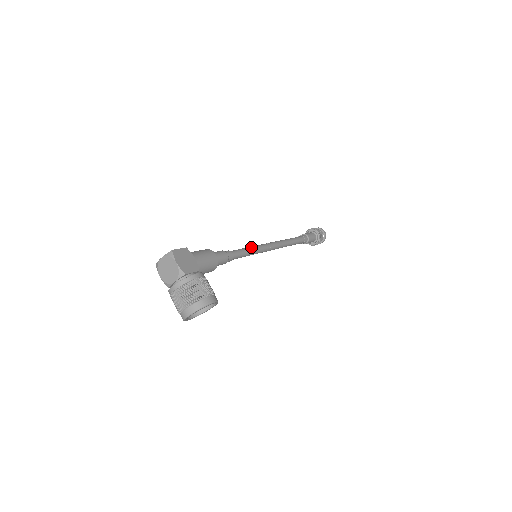
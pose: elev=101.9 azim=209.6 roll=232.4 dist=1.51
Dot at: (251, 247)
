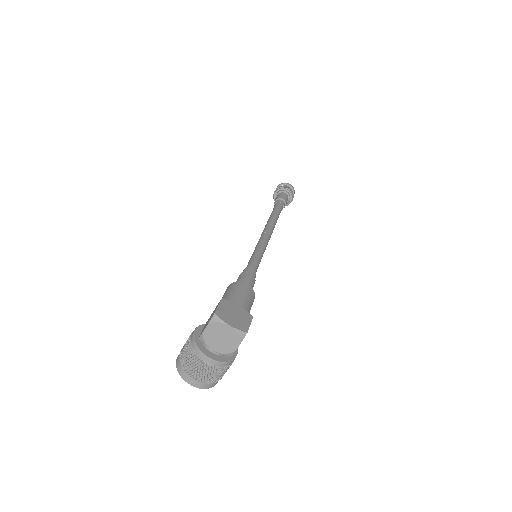
Dot at: occluded
